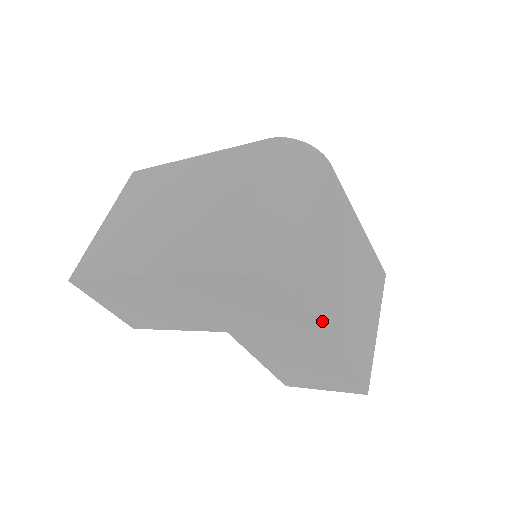
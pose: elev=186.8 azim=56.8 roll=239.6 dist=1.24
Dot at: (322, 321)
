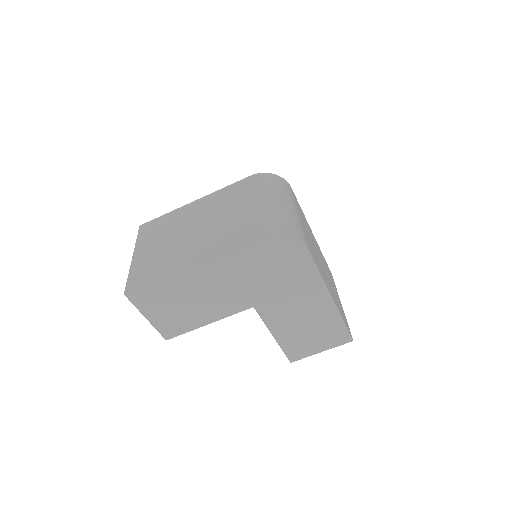
Dot at: (321, 273)
